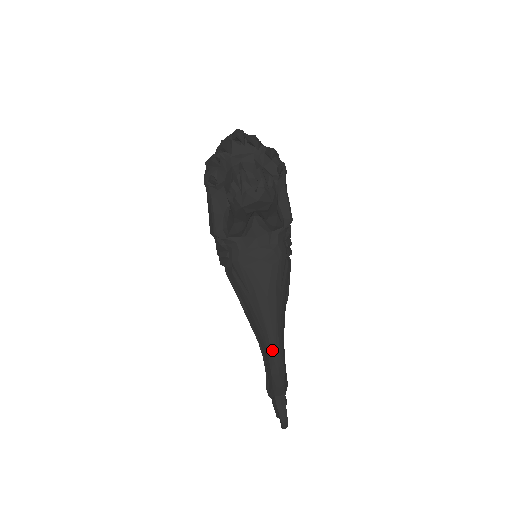
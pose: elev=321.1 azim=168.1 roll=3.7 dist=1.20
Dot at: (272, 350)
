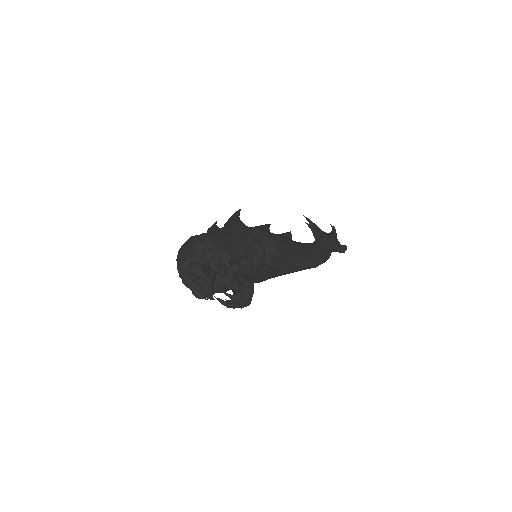
Dot at: occluded
